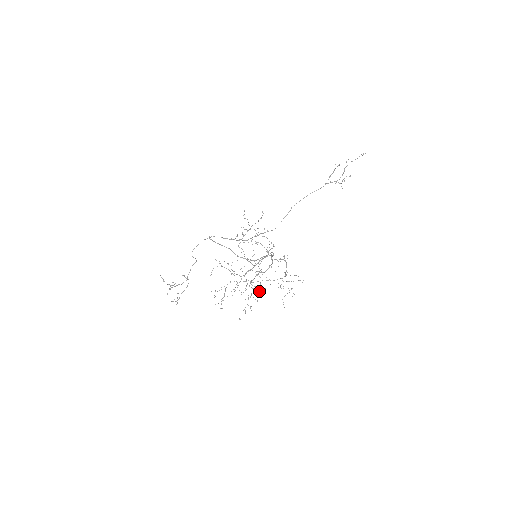
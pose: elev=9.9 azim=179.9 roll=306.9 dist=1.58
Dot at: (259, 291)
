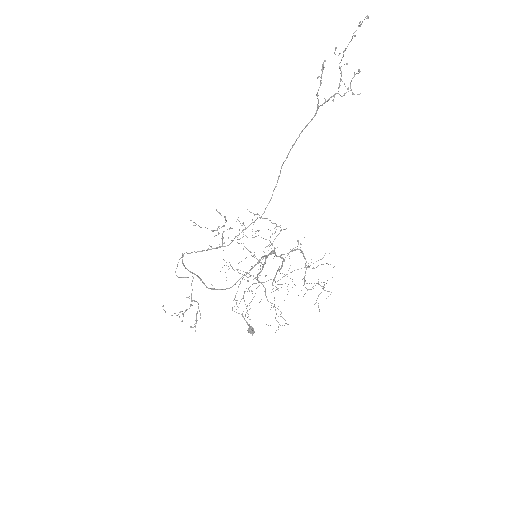
Dot at: occluded
